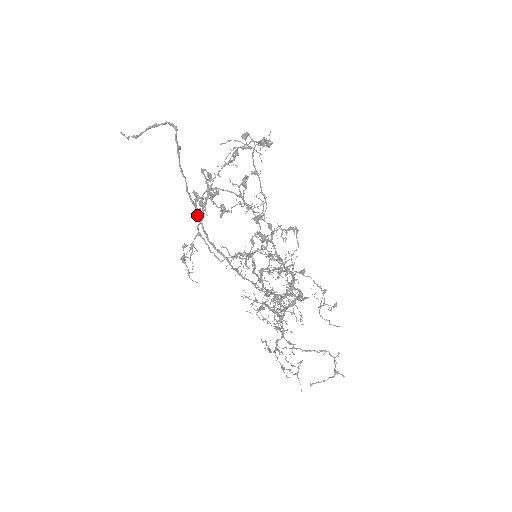
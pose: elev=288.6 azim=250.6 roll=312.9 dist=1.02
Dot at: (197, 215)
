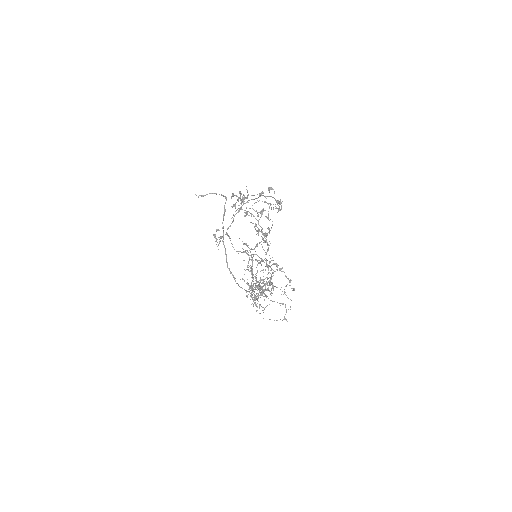
Dot at: (225, 253)
